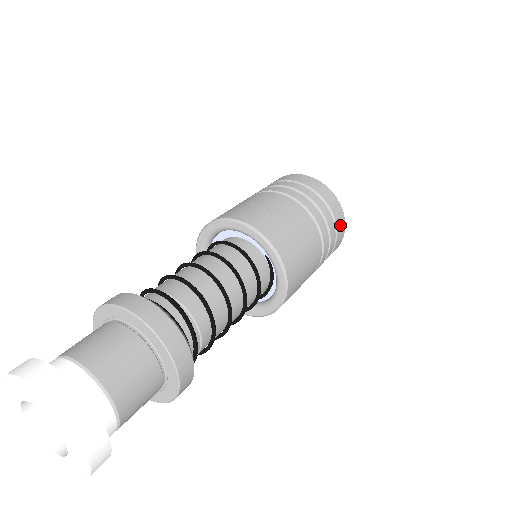
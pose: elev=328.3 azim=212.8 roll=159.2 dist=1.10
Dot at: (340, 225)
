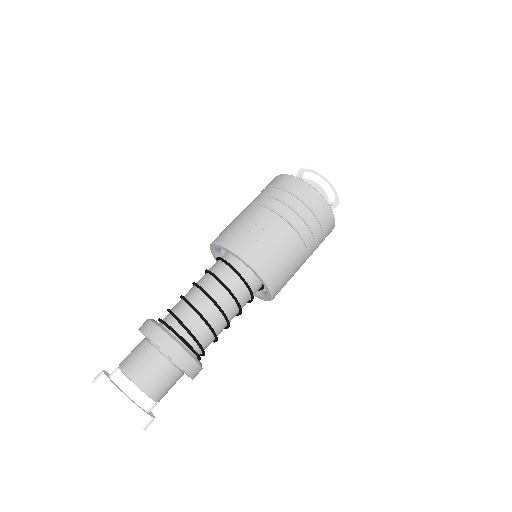
Dot at: (329, 228)
